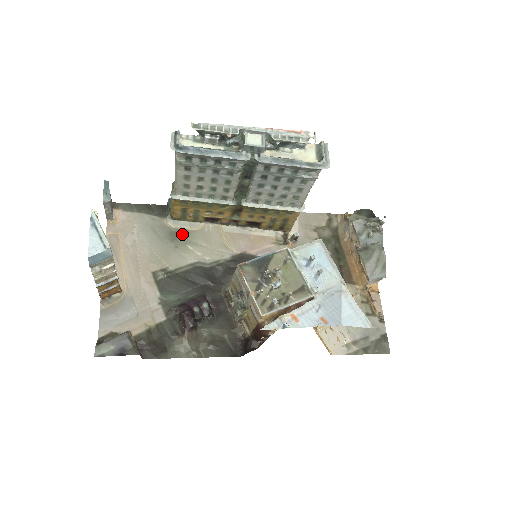
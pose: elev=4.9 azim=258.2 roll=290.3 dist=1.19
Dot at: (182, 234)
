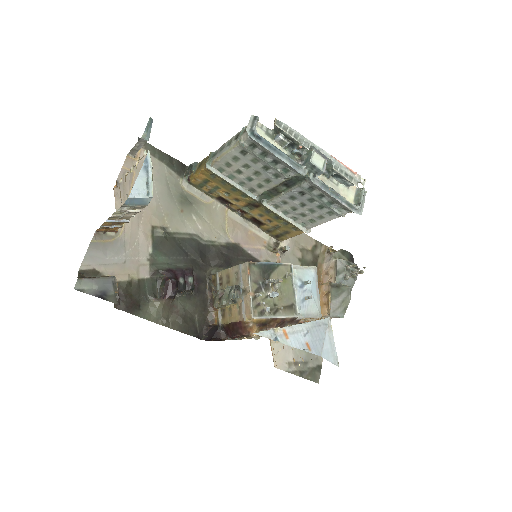
Dot at: (191, 201)
